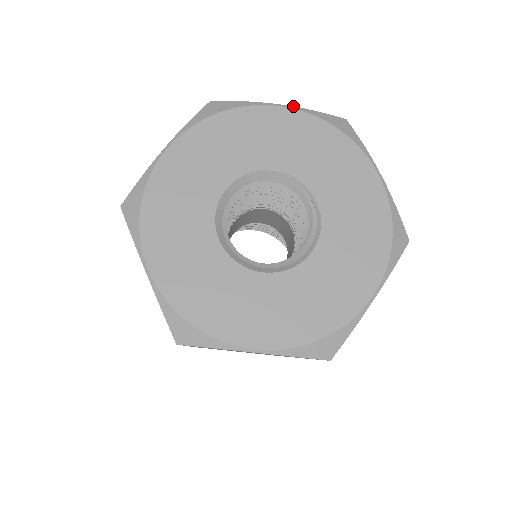
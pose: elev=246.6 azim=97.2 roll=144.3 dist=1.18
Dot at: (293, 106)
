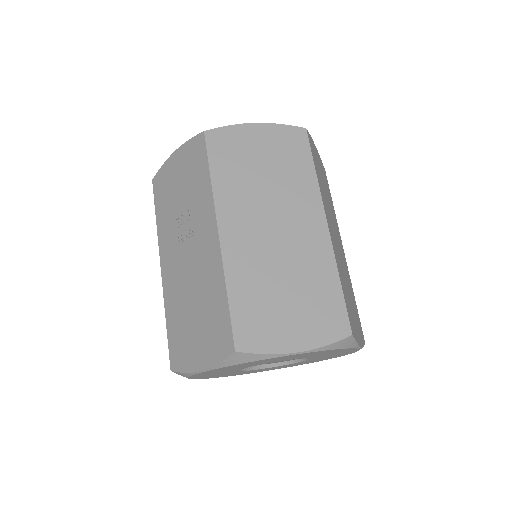
Dot at: (207, 369)
